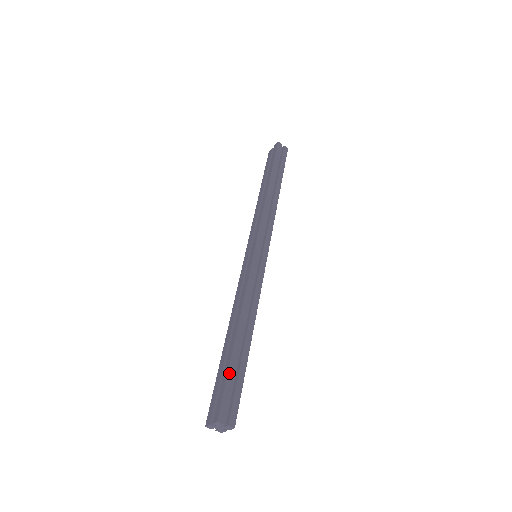
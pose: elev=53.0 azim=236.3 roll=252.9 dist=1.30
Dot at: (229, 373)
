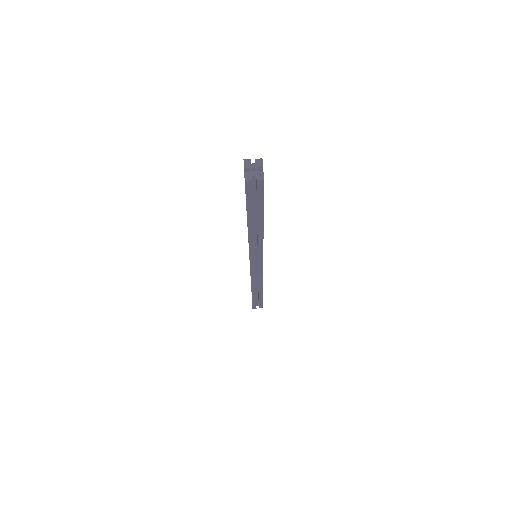
Dot at: occluded
